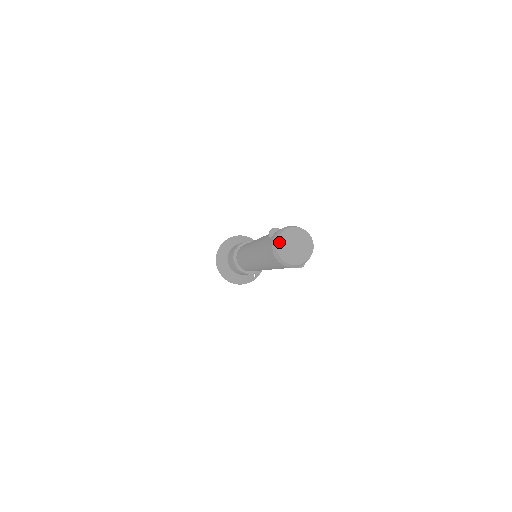
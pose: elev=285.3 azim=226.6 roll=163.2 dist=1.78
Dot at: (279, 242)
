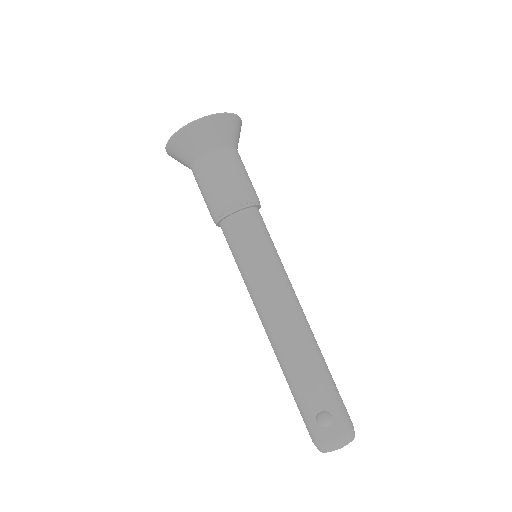
Dot at: (328, 451)
